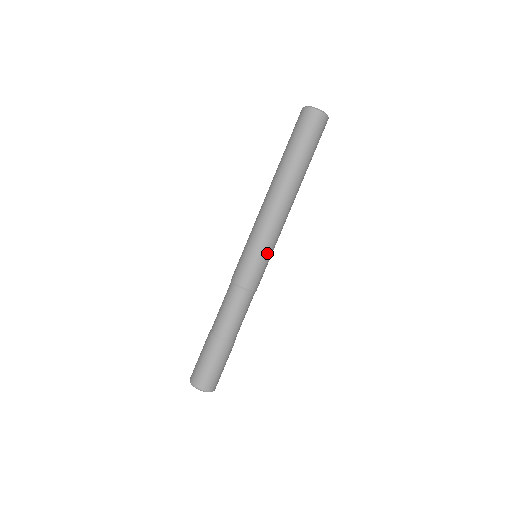
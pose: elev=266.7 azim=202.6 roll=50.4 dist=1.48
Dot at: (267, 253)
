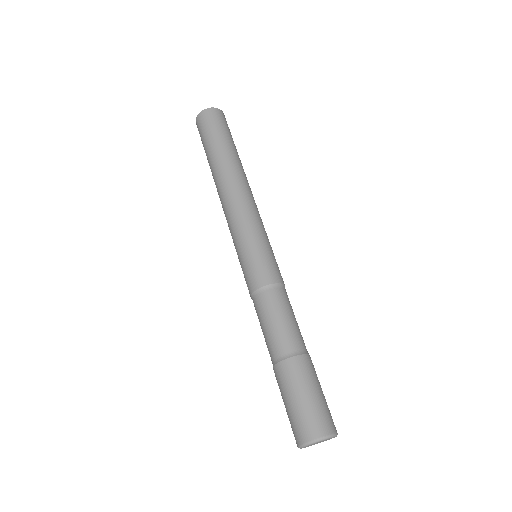
Dot at: (255, 240)
